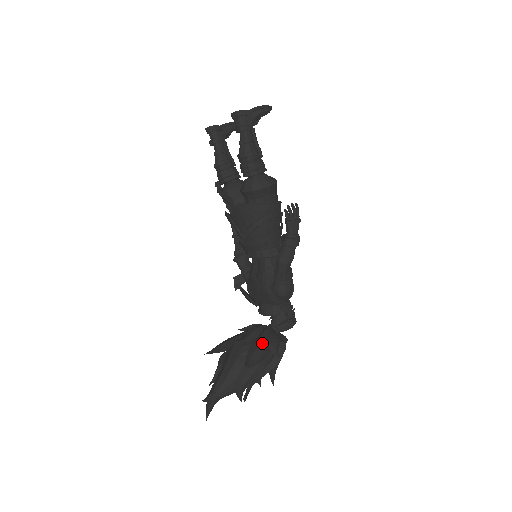
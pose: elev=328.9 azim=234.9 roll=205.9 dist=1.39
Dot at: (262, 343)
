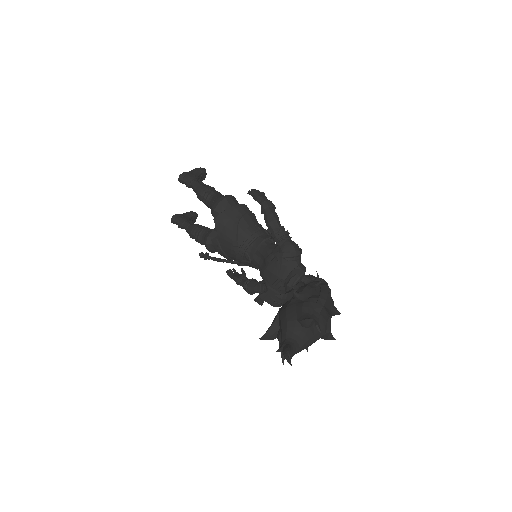
Dot at: (301, 286)
